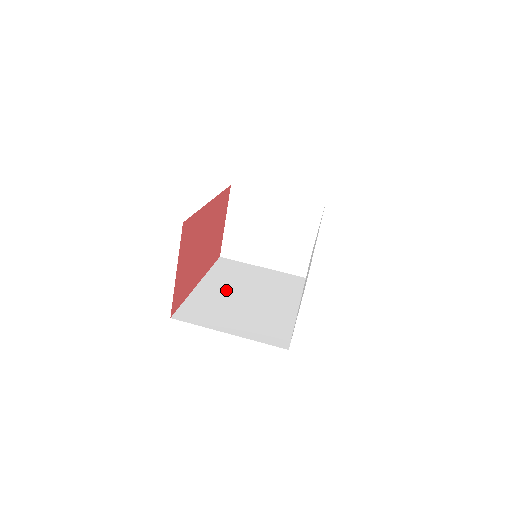
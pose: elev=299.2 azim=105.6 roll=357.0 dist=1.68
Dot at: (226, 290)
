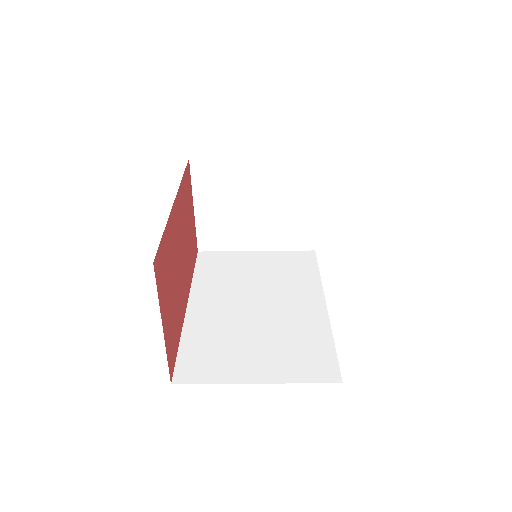
Dot at: (226, 306)
